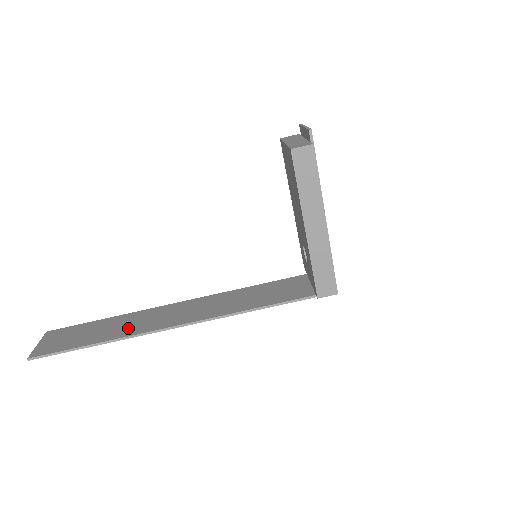
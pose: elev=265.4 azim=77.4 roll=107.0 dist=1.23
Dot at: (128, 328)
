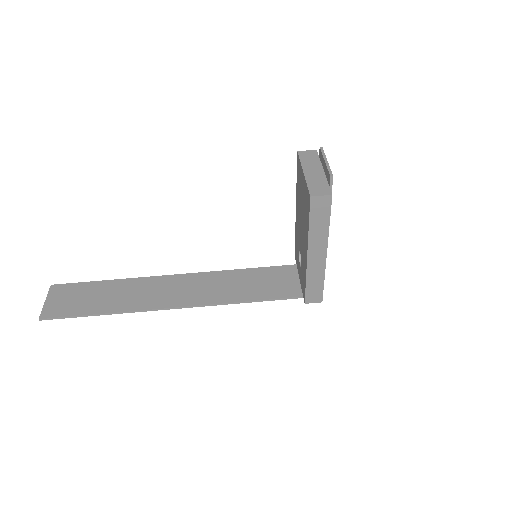
Dot at: (132, 300)
